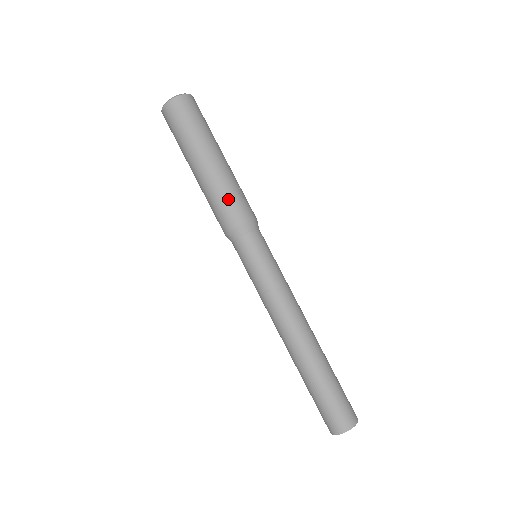
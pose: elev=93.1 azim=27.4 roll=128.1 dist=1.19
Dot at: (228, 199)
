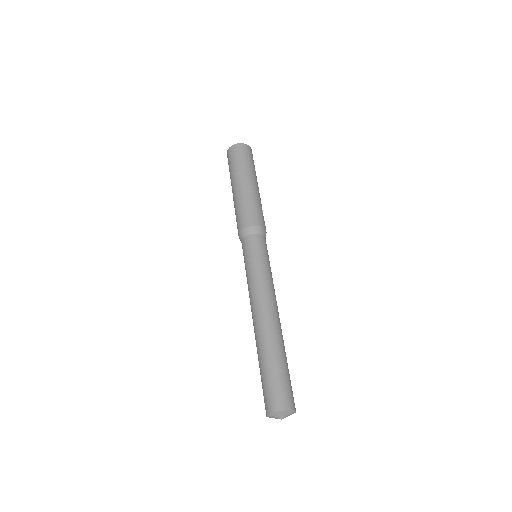
Dot at: (257, 208)
